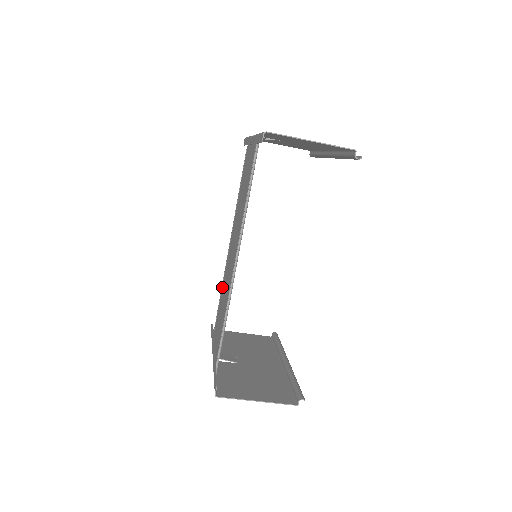
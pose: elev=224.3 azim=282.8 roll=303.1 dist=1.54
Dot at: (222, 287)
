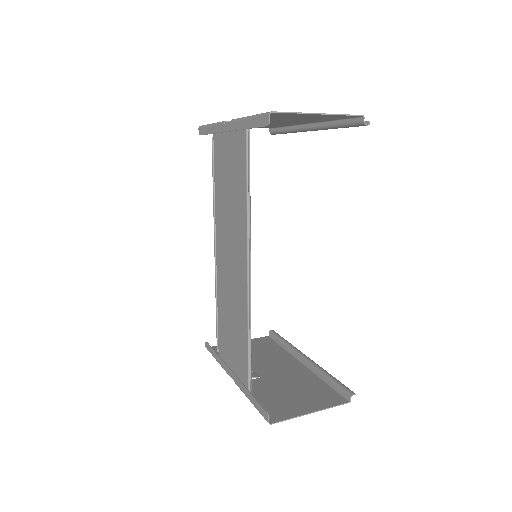
Dot at: (218, 300)
